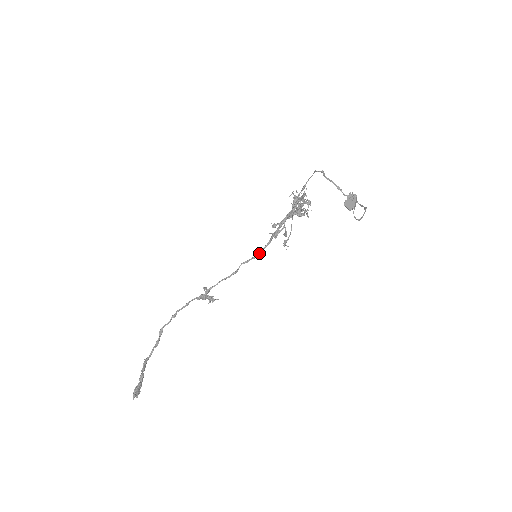
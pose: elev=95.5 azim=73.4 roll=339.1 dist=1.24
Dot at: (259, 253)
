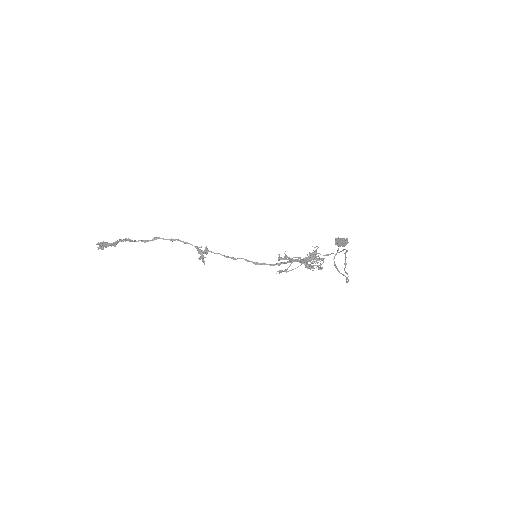
Dot at: (259, 263)
